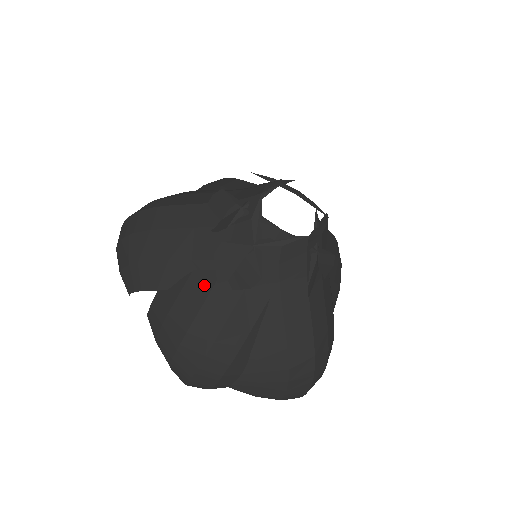
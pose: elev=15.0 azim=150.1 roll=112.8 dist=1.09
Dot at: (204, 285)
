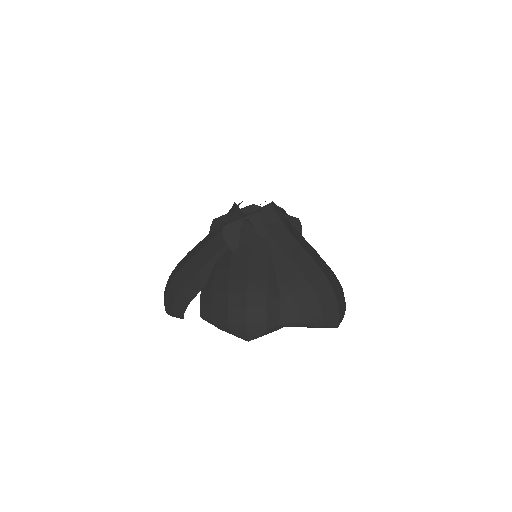
Dot at: (226, 260)
